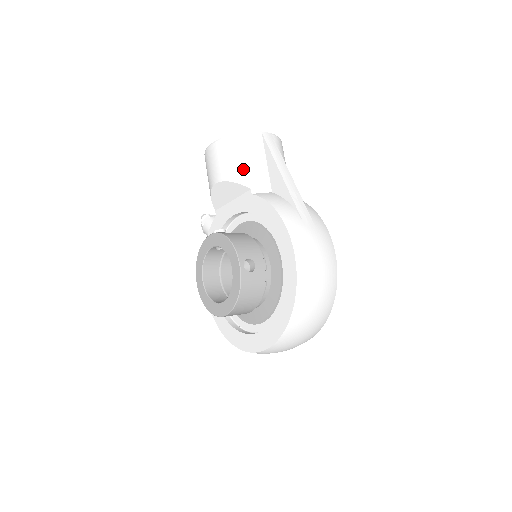
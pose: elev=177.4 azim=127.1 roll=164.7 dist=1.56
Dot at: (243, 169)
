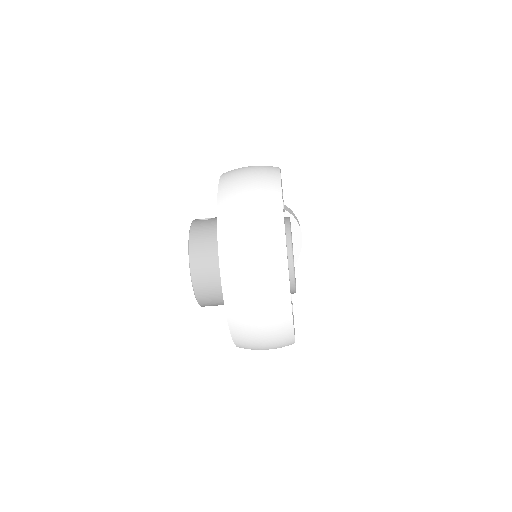
Dot at: occluded
